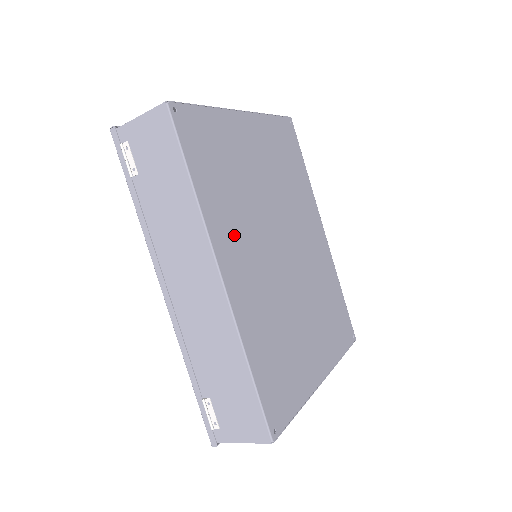
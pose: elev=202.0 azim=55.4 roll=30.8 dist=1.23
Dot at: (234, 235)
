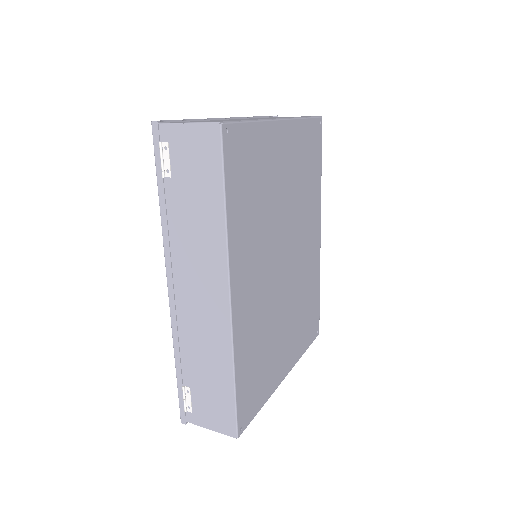
Dot at: (249, 255)
